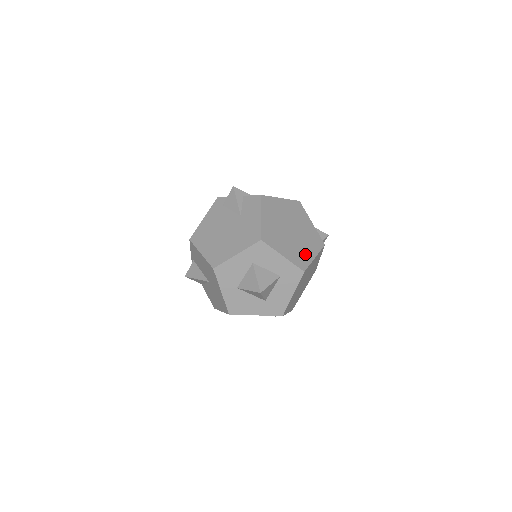
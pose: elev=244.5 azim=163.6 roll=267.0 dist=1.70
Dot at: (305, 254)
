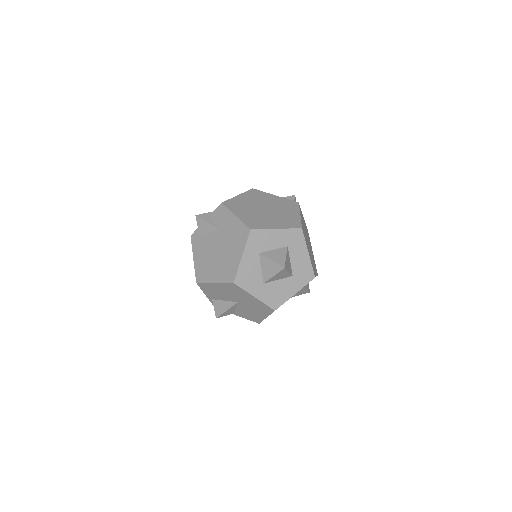
Dot at: (291, 217)
